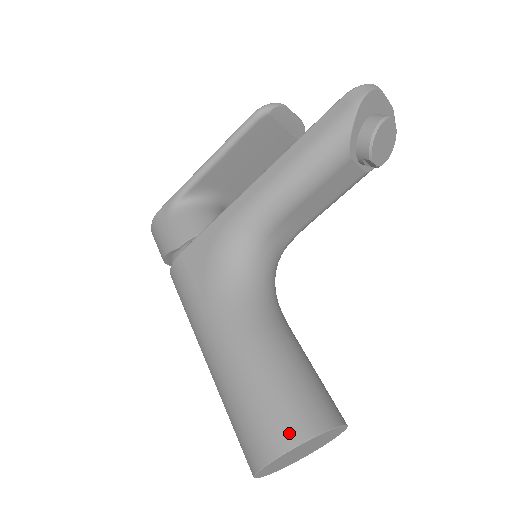
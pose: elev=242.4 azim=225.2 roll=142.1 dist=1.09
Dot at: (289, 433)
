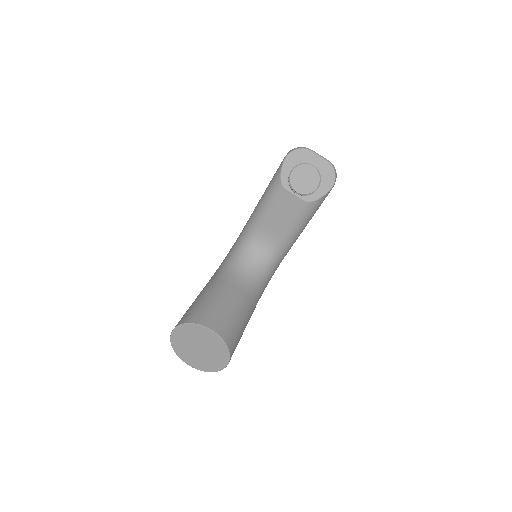
Dot at: (183, 320)
